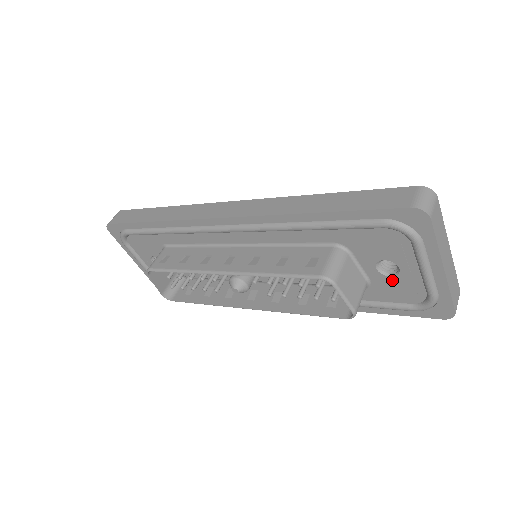
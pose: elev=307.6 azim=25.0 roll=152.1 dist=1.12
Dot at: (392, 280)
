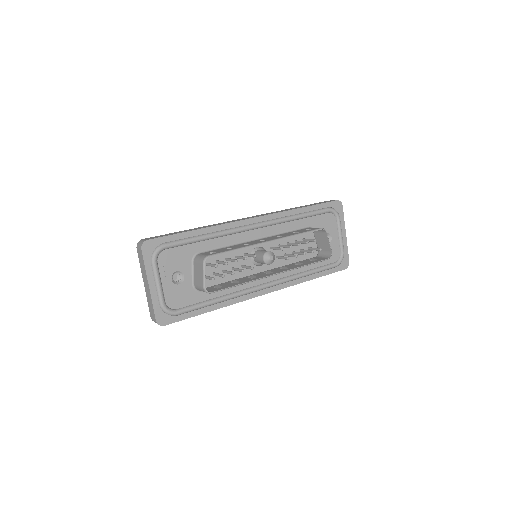
Dot at: occluded
